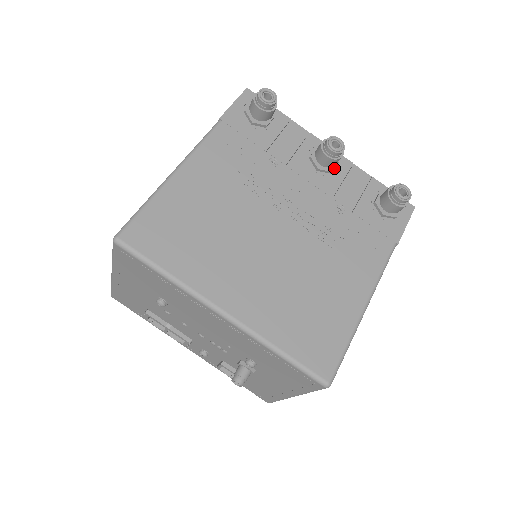
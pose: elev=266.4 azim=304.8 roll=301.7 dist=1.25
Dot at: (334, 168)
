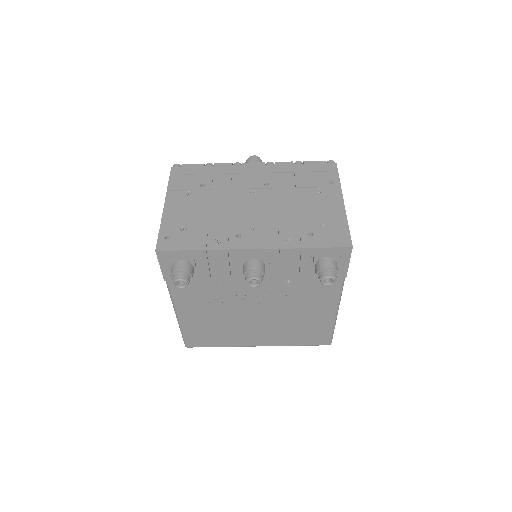
Dot at: (266, 265)
